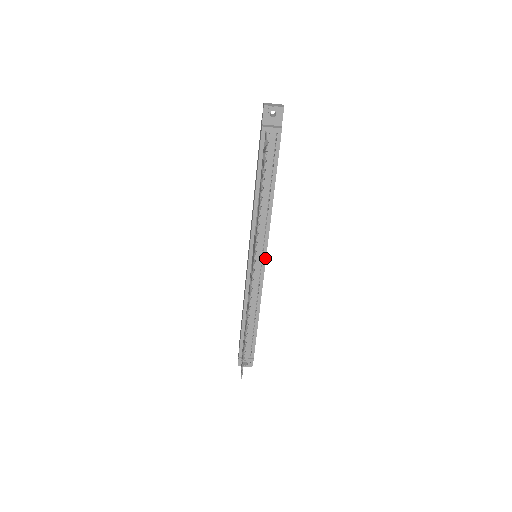
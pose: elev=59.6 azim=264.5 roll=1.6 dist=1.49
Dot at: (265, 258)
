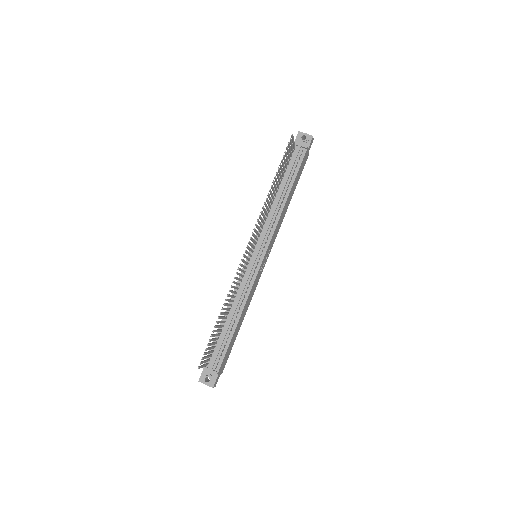
Dot at: (263, 256)
